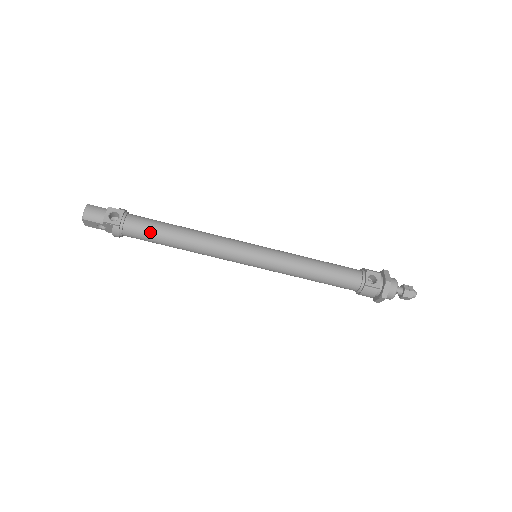
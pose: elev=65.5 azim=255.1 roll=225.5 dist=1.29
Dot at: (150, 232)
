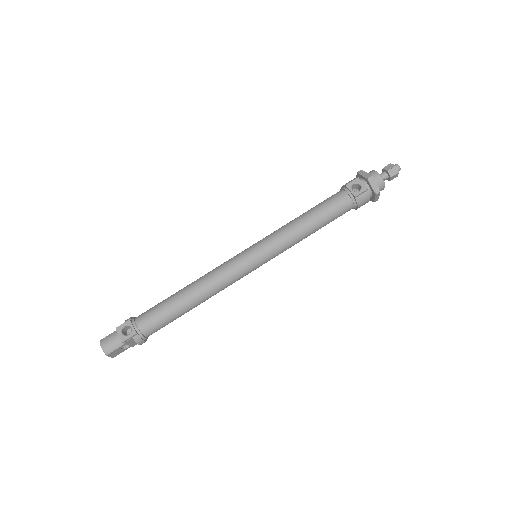
Dot at: (163, 316)
